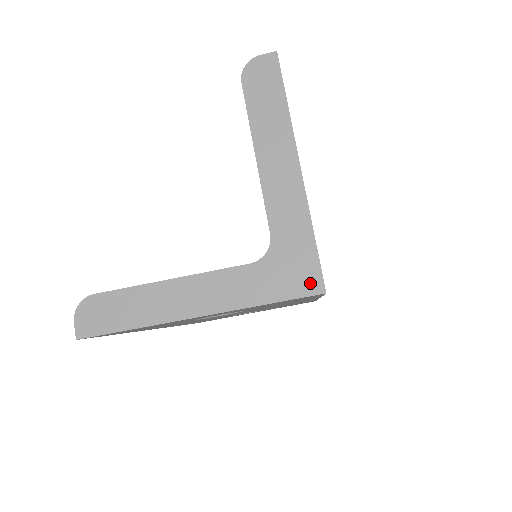
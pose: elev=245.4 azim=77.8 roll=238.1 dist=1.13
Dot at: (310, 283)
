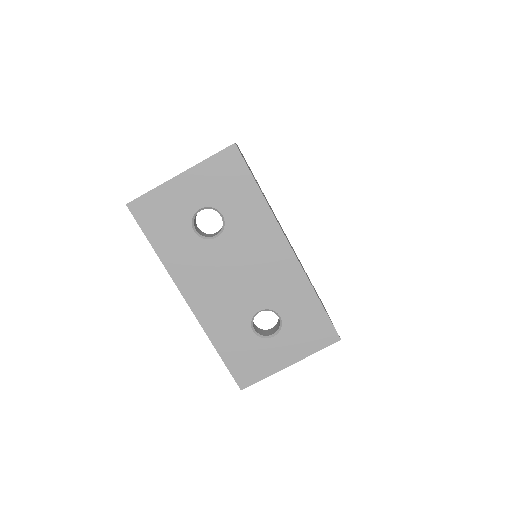
Dot at: (229, 146)
